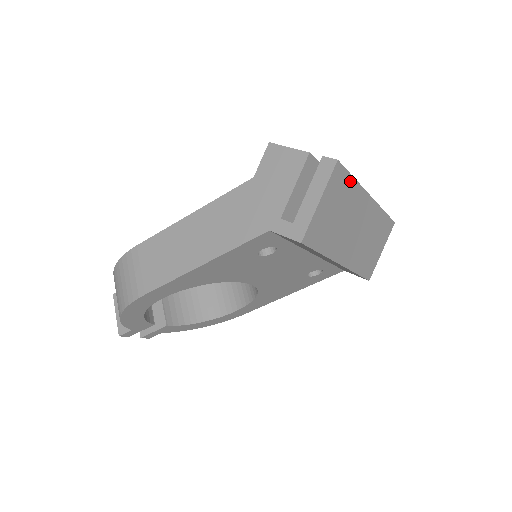
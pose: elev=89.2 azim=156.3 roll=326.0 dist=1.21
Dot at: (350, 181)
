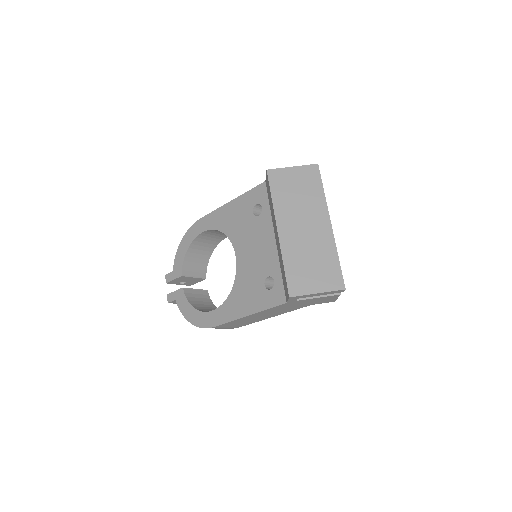
Dot at: (320, 187)
